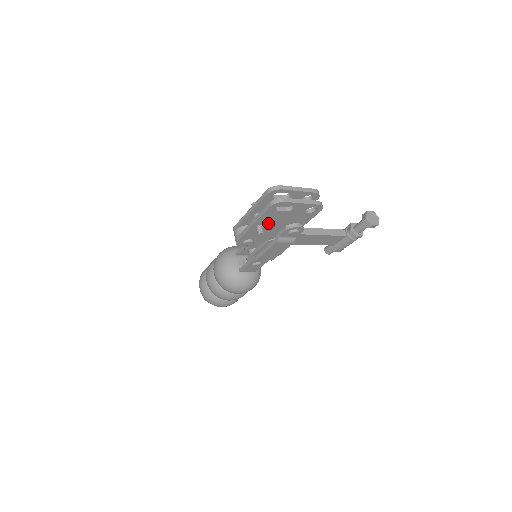
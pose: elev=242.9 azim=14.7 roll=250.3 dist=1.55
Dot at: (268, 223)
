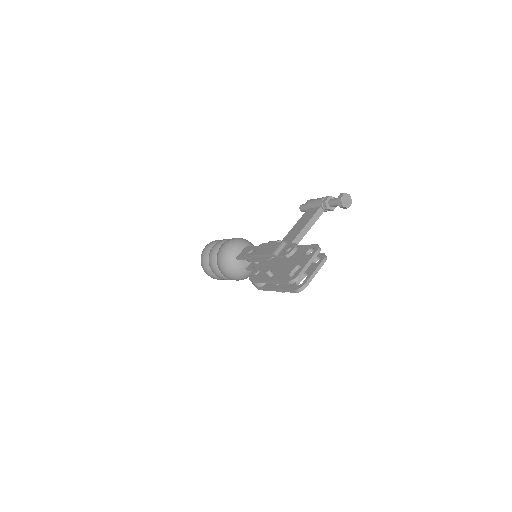
Dot at: occluded
